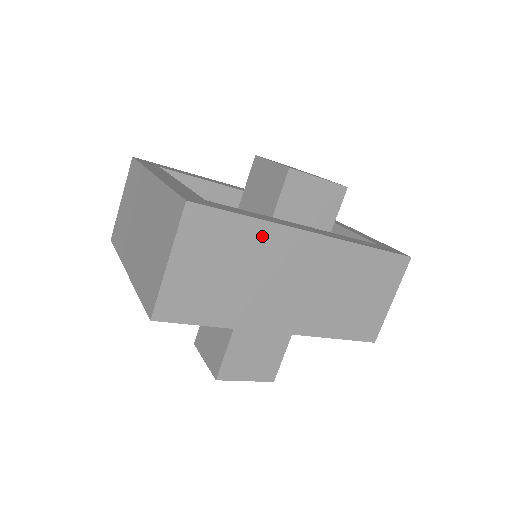
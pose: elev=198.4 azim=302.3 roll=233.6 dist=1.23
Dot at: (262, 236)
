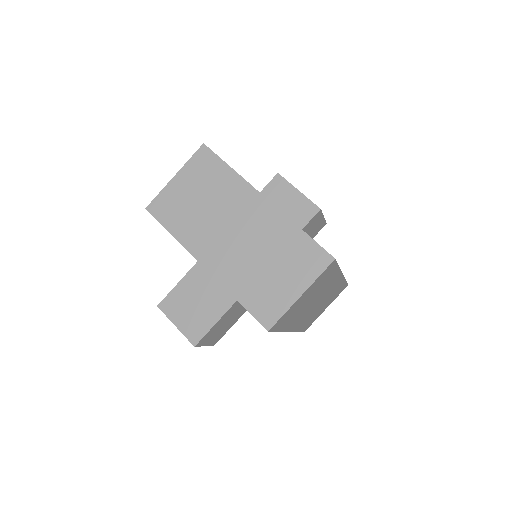
Dot at: (332, 277)
